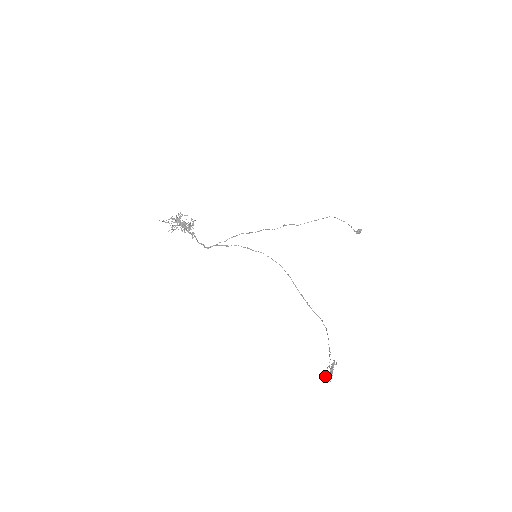
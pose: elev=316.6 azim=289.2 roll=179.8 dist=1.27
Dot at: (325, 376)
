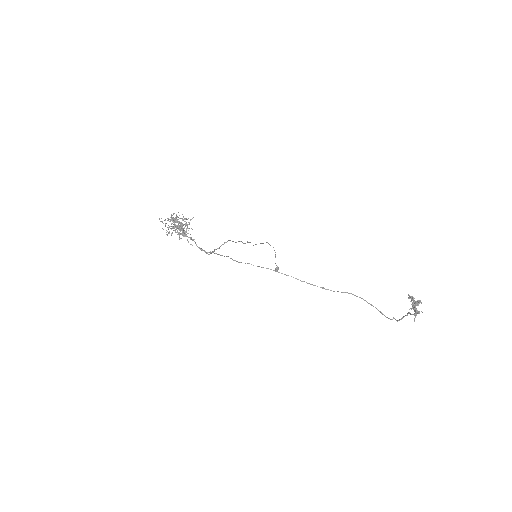
Dot at: (410, 313)
